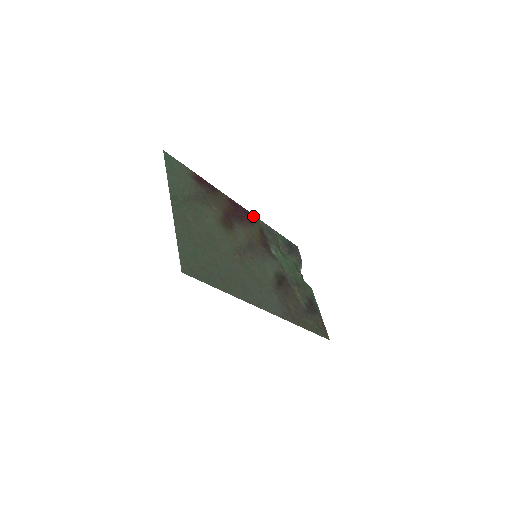
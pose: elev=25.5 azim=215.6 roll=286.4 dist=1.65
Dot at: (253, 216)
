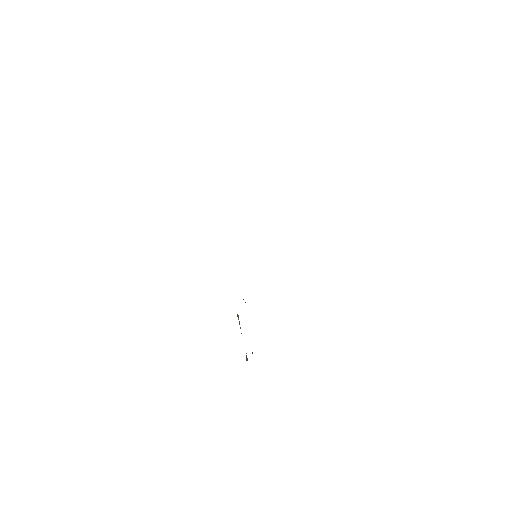
Dot at: occluded
